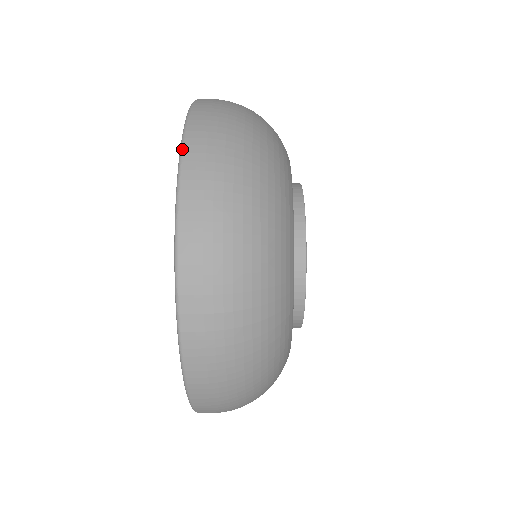
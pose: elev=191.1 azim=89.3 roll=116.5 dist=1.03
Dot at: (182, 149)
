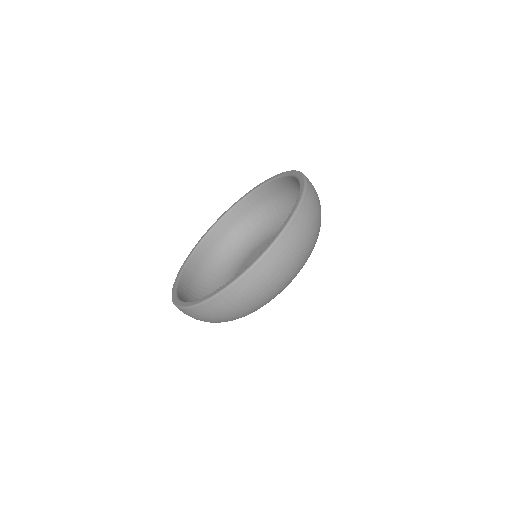
Dot at: occluded
